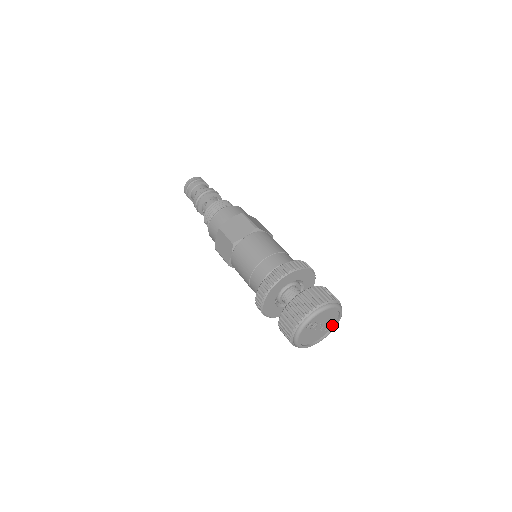
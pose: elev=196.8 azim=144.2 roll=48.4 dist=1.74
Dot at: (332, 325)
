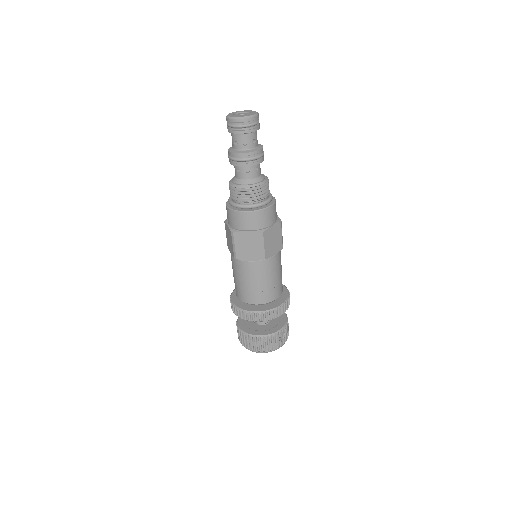
Dot at: occluded
